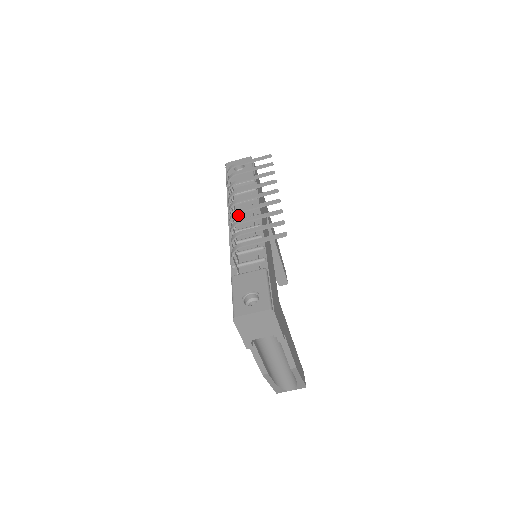
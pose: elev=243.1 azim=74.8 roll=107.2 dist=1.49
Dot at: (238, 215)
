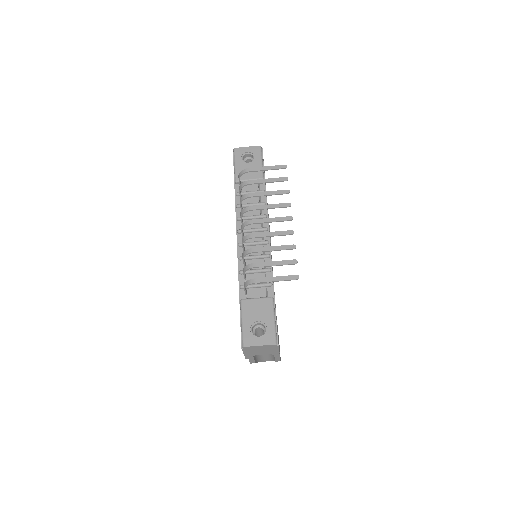
Dot at: occluded
